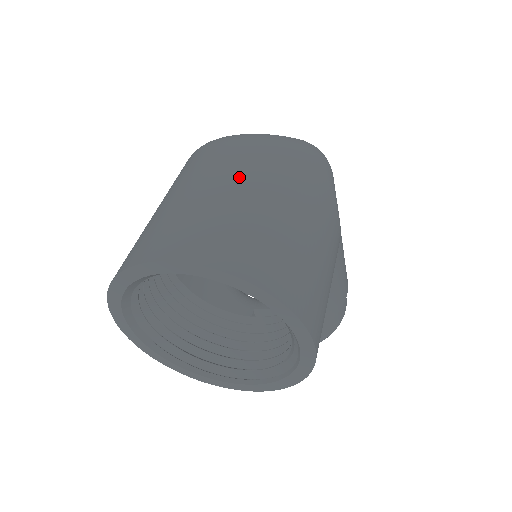
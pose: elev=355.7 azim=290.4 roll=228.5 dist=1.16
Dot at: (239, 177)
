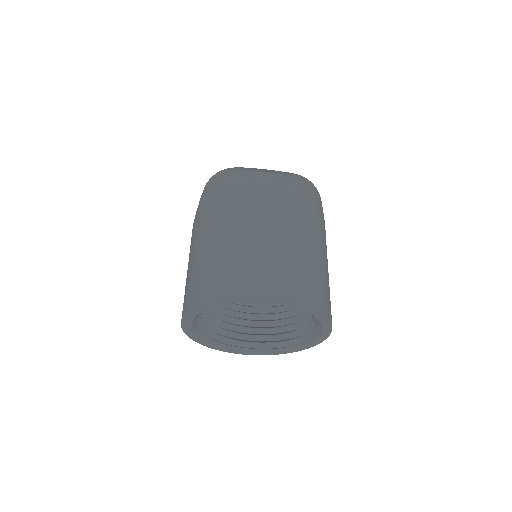
Dot at: (286, 222)
